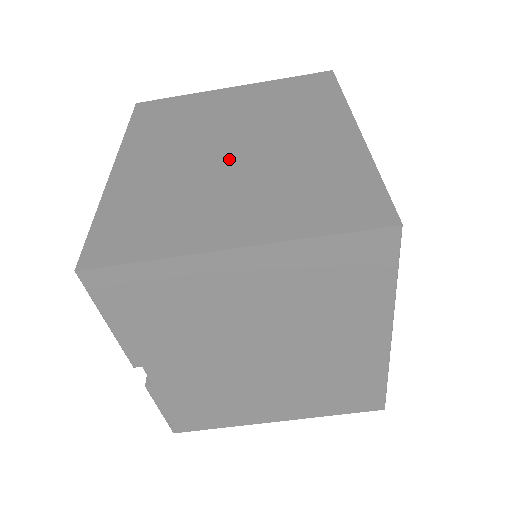
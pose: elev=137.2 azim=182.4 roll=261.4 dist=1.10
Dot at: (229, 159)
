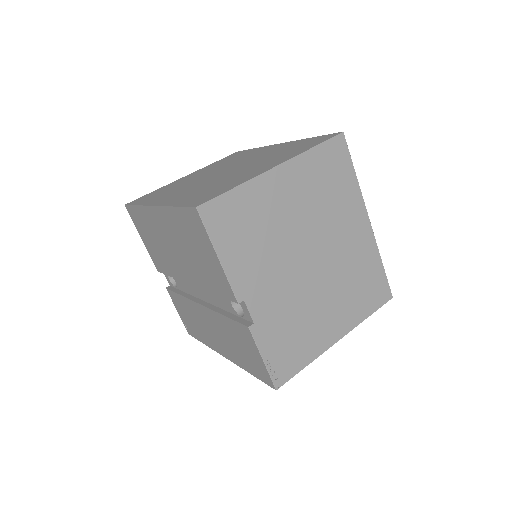
Dot at: (226, 172)
